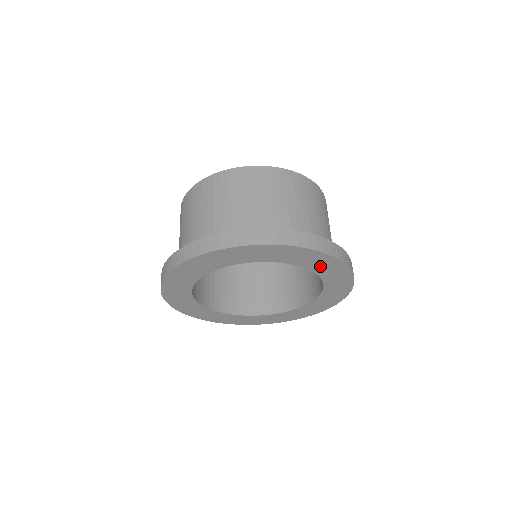
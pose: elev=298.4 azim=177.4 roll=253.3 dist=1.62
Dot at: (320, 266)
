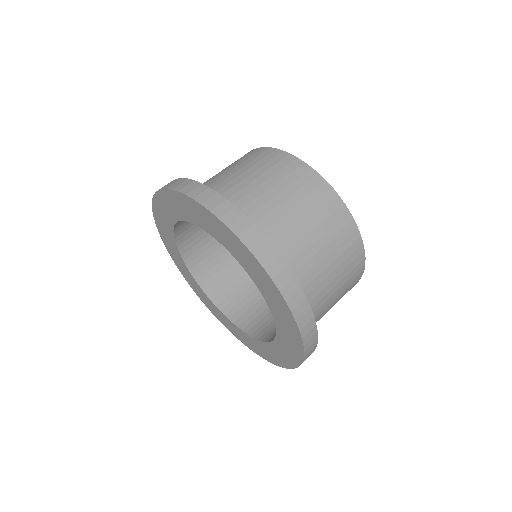
Dot at: (270, 296)
